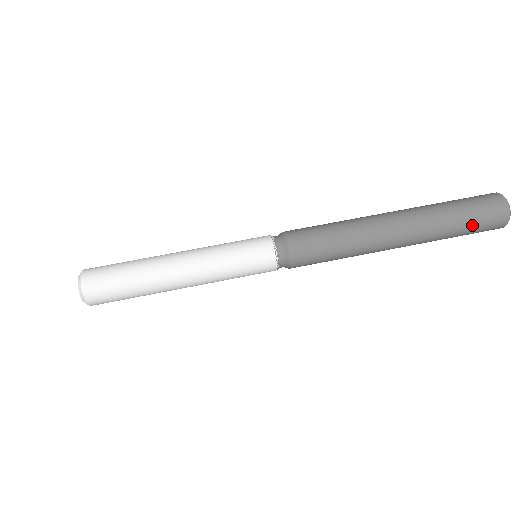
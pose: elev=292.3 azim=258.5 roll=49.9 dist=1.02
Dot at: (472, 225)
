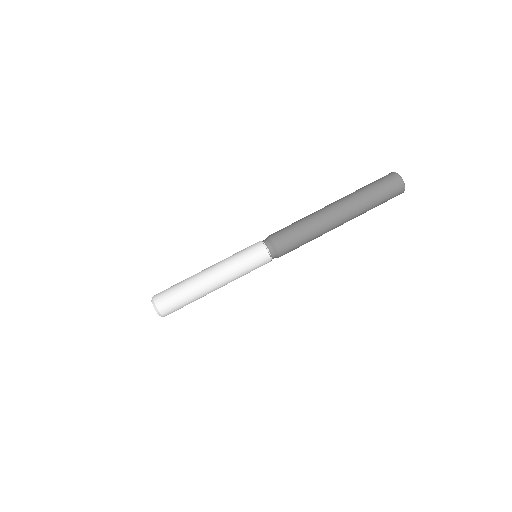
Dot at: occluded
